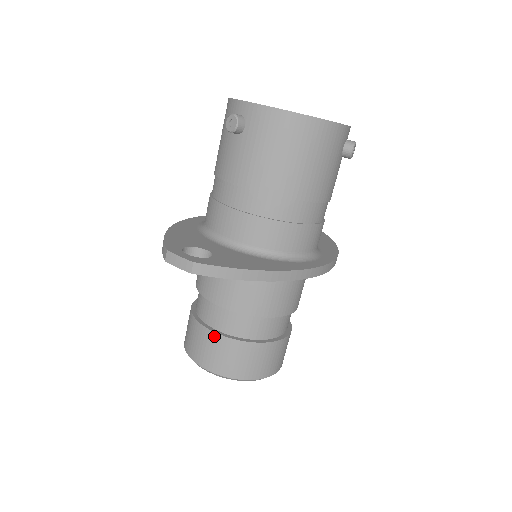
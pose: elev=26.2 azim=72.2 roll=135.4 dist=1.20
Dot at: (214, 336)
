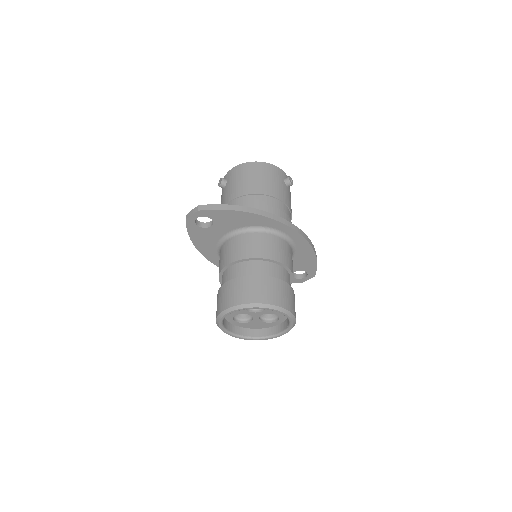
Dot at: (229, 283)
